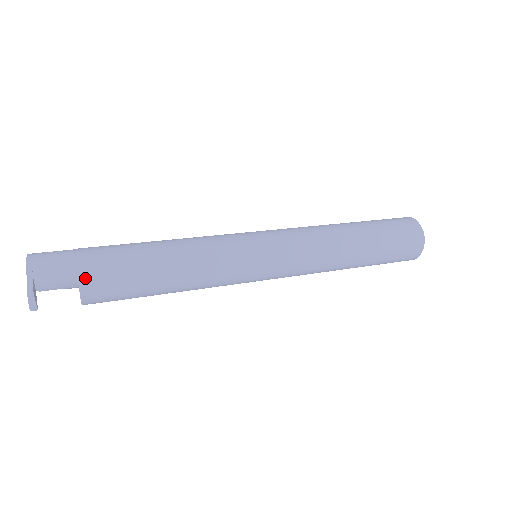
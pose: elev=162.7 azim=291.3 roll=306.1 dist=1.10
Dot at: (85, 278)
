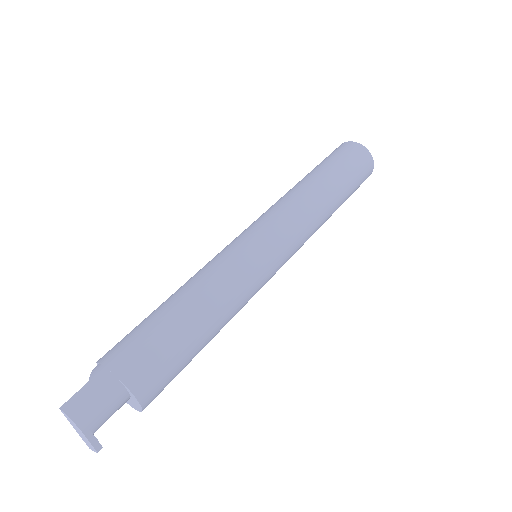
Dot at: (148, 403)
